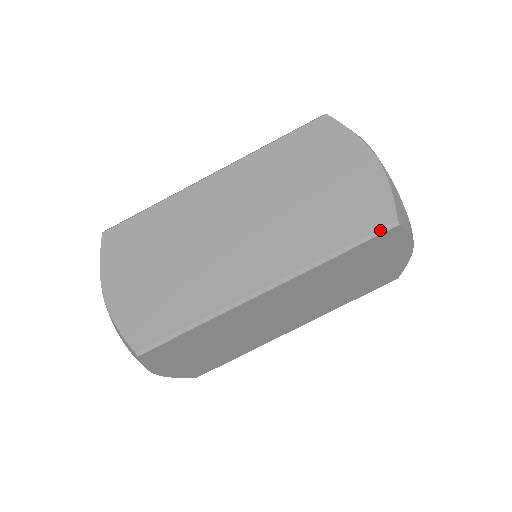
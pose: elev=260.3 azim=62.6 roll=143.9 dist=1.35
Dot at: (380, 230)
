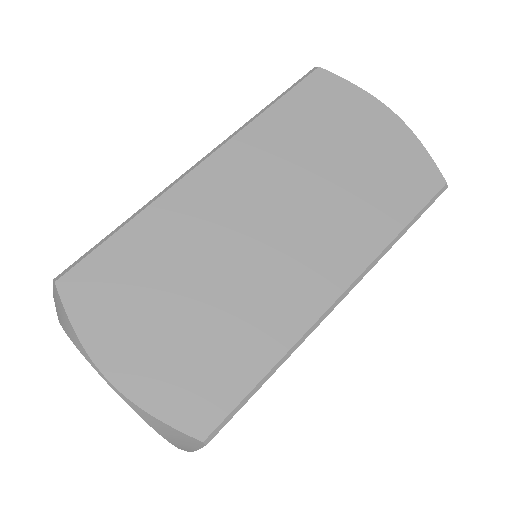
Dot at: (434, 197)
